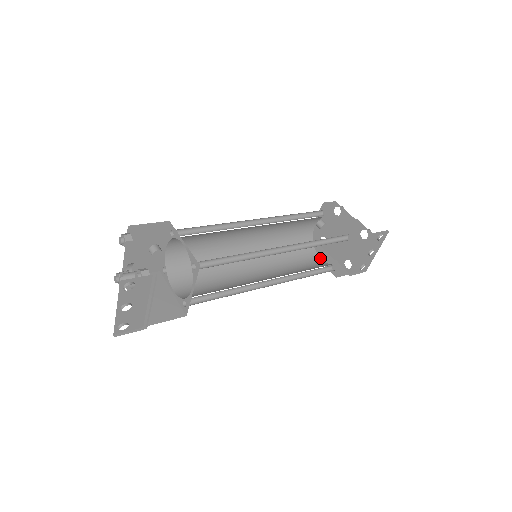
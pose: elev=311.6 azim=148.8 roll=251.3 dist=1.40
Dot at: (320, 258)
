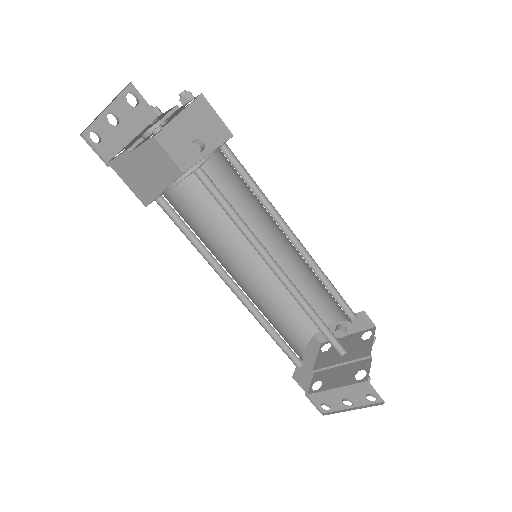
Dot at: (304, 350)
